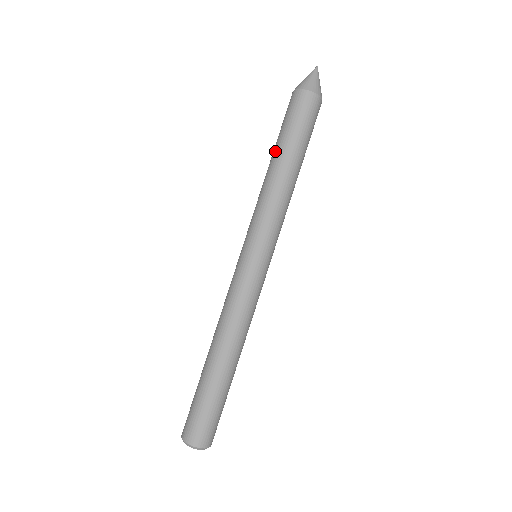
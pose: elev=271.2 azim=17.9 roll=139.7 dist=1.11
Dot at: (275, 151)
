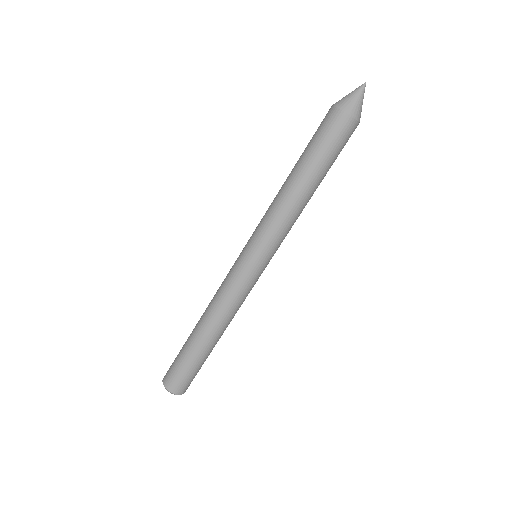
Dot at: (296, 163)
